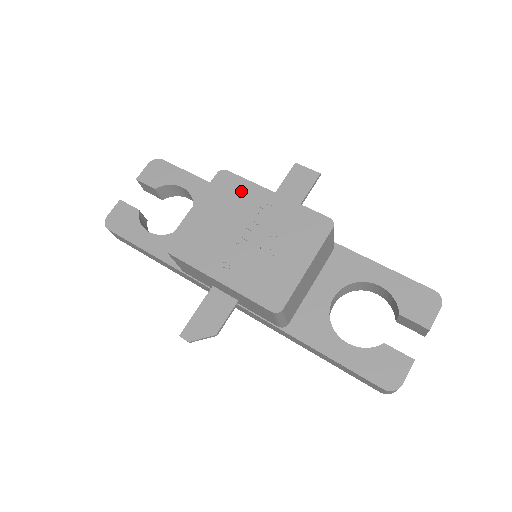
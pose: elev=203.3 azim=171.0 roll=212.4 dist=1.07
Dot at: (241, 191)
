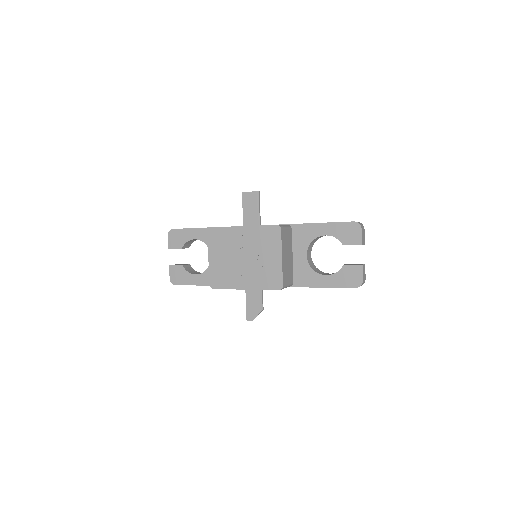
Dot at: (225, 235)
